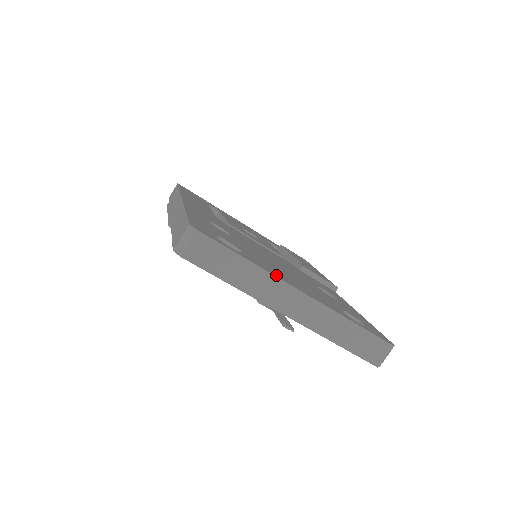
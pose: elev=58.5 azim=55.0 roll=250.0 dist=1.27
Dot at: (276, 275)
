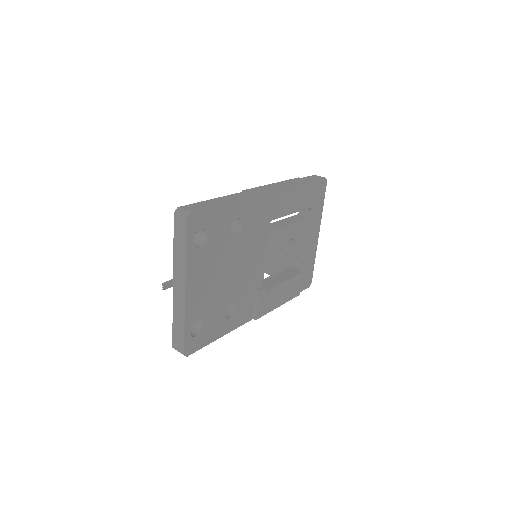
Dot at: (189, 272)
